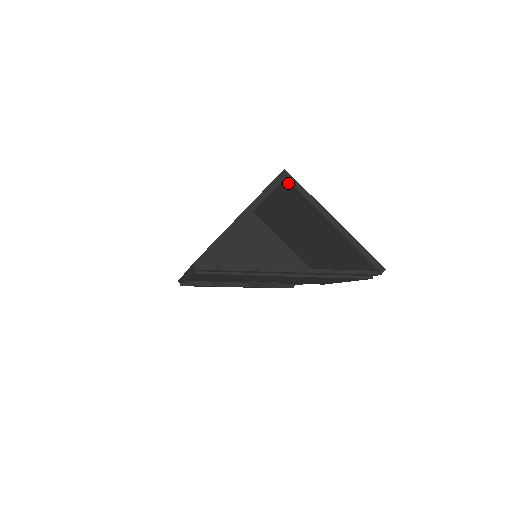
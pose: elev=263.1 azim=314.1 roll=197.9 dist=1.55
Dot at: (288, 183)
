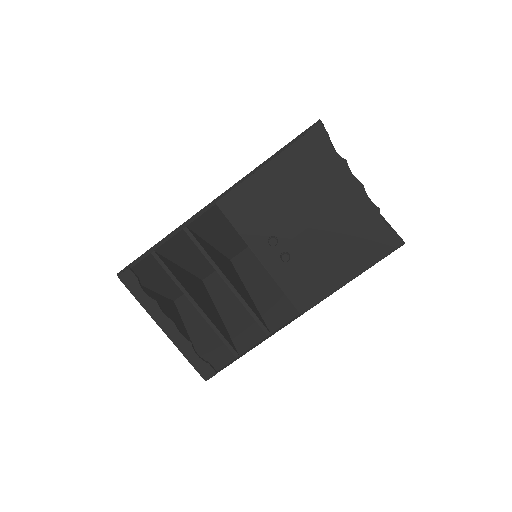
Dot at: occluded
